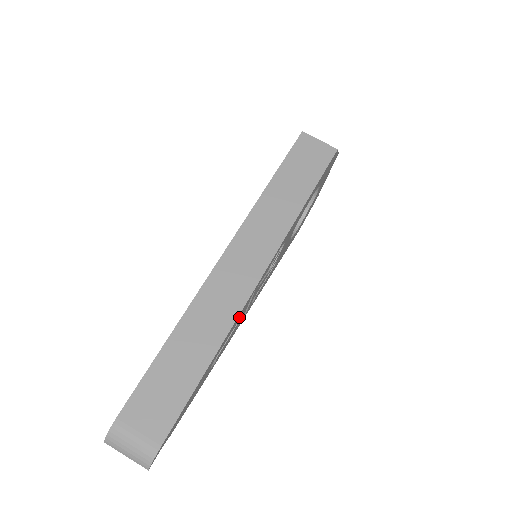
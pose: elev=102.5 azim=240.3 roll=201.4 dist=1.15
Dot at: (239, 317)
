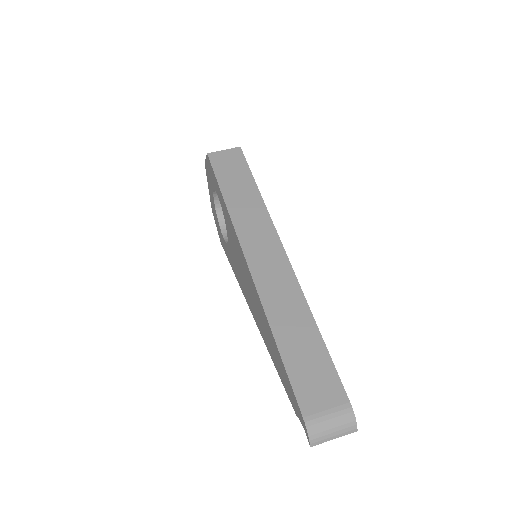
Dot at: occluded
